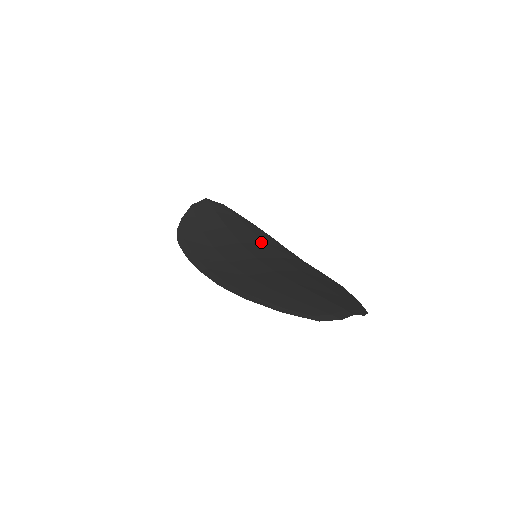
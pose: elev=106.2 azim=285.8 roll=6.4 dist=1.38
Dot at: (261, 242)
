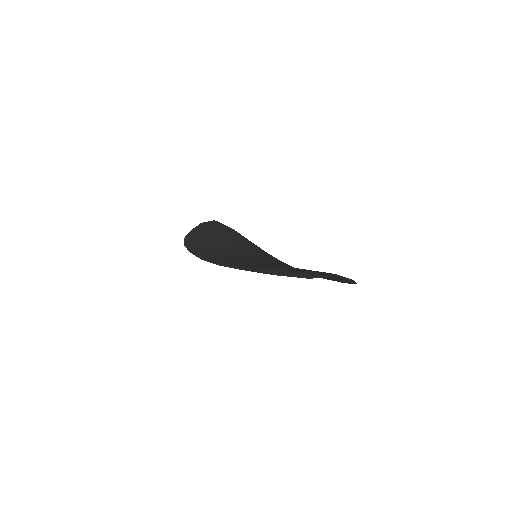
Dot at: (262, 253)
